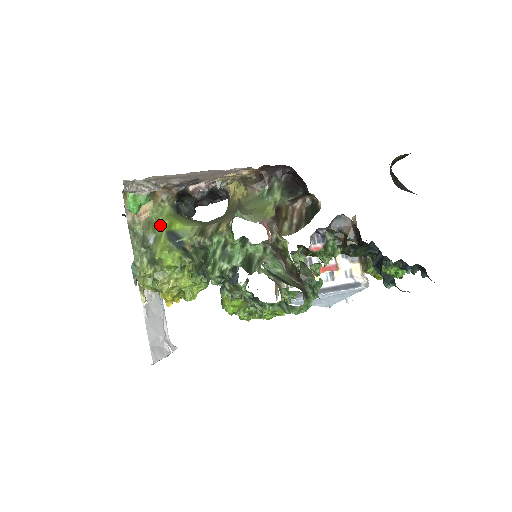
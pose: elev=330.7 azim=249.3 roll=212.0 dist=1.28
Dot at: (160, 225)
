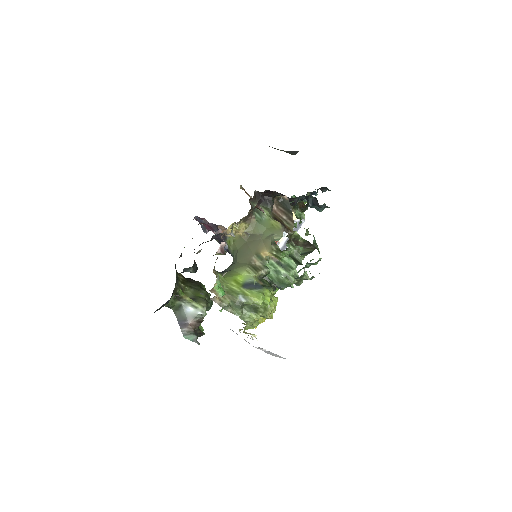
Dot at: (234, 288)
